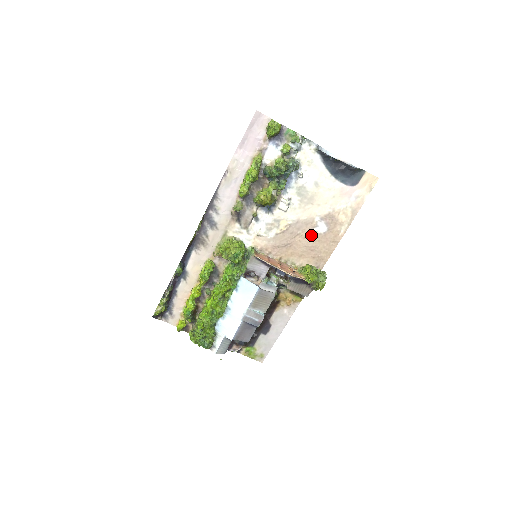
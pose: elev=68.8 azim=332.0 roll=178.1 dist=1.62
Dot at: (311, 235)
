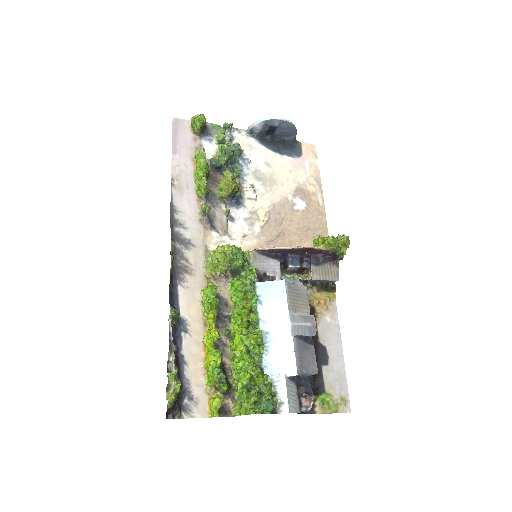
Dot at: (295, 215)
